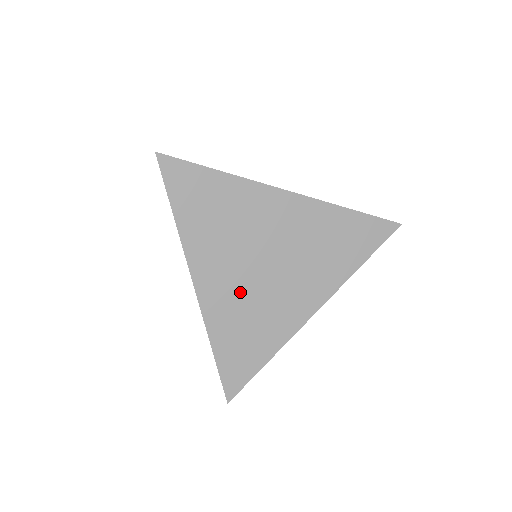
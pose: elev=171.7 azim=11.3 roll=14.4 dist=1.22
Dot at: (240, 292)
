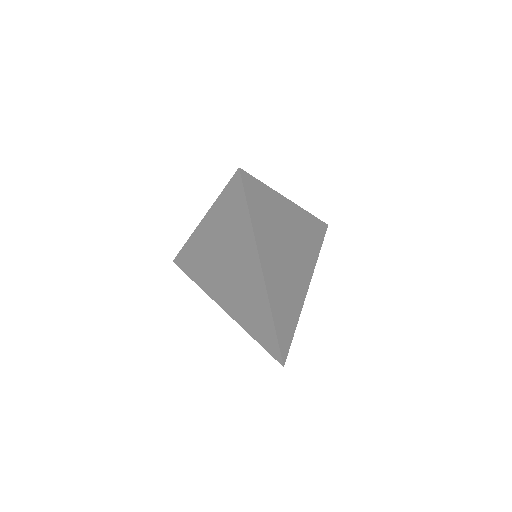
Dot at: (281, 276)
